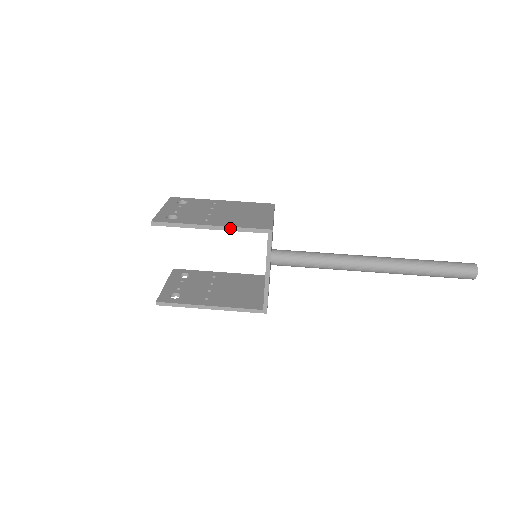
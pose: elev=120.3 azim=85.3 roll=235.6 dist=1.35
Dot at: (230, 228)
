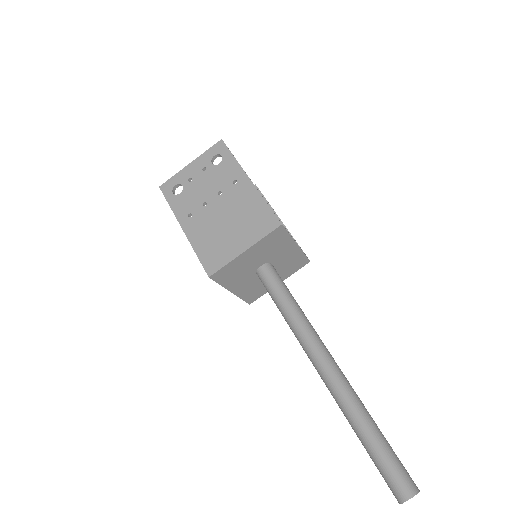
Dot at: (191, 243)
